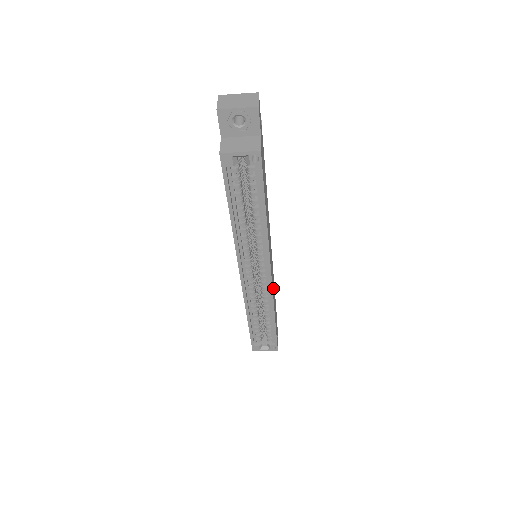
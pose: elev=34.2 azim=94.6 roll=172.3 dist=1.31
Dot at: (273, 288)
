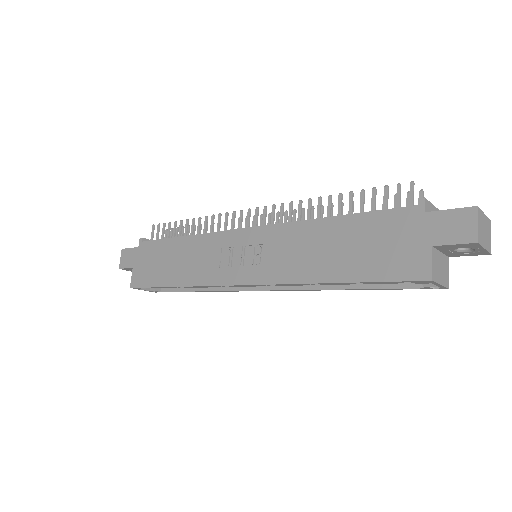
Dot at: occluded
